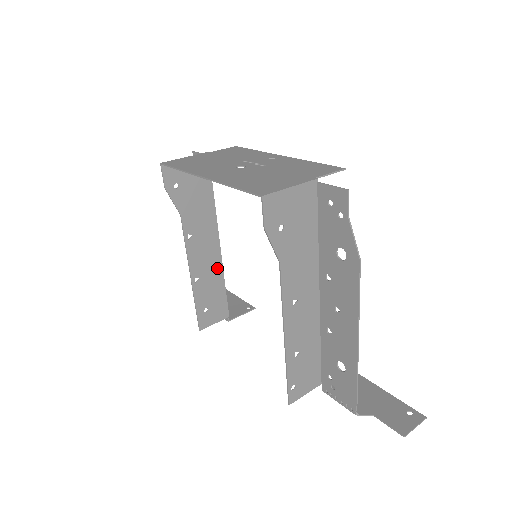
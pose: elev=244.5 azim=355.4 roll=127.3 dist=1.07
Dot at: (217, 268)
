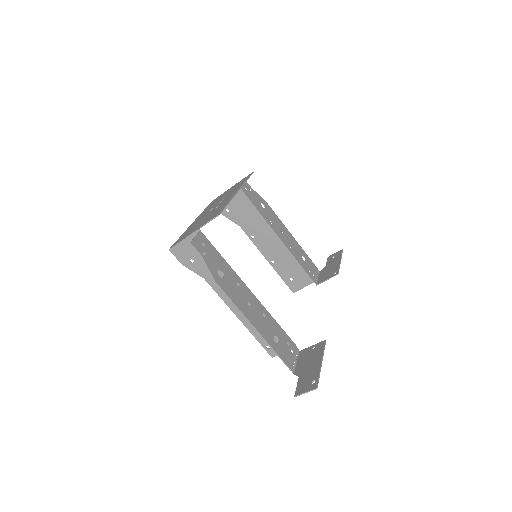
Dot at: (285, 252)
